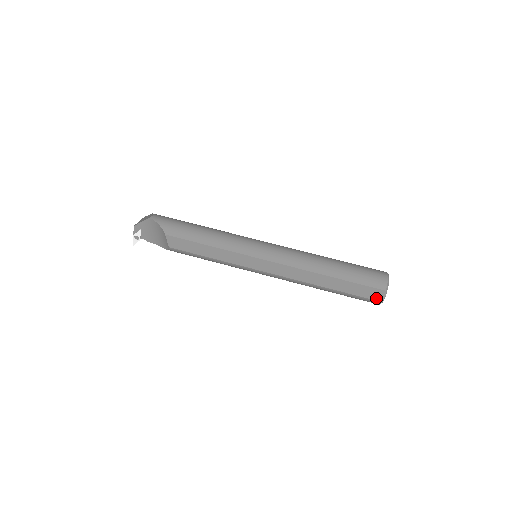
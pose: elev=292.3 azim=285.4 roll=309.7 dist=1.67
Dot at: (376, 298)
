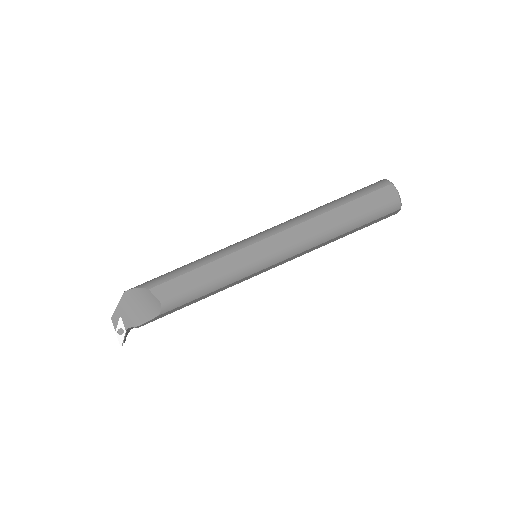
Dot at: (391, 197)
